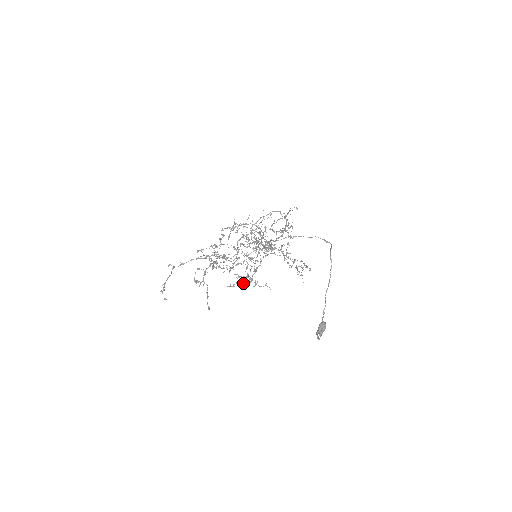
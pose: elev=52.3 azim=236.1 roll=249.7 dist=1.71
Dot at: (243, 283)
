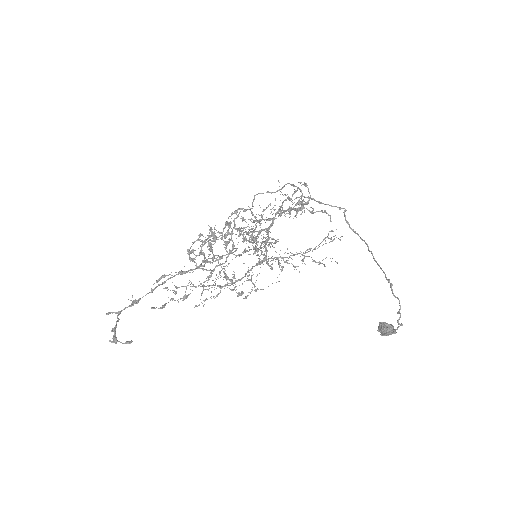
Dot at: occluded
